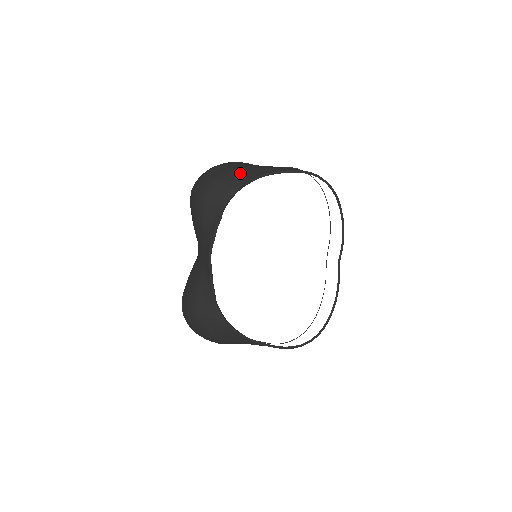
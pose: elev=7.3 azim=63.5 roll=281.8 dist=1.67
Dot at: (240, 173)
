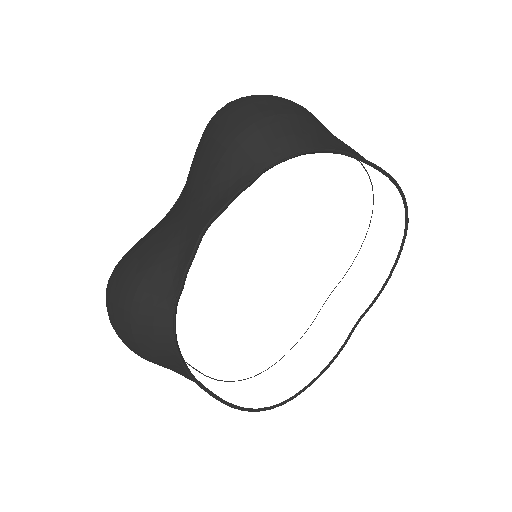
Dot at: (311, 129)
